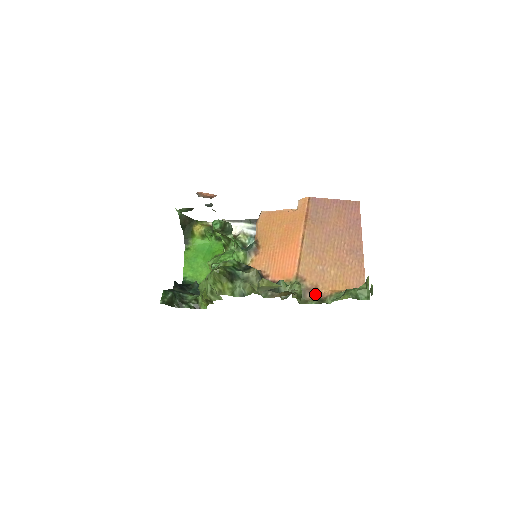
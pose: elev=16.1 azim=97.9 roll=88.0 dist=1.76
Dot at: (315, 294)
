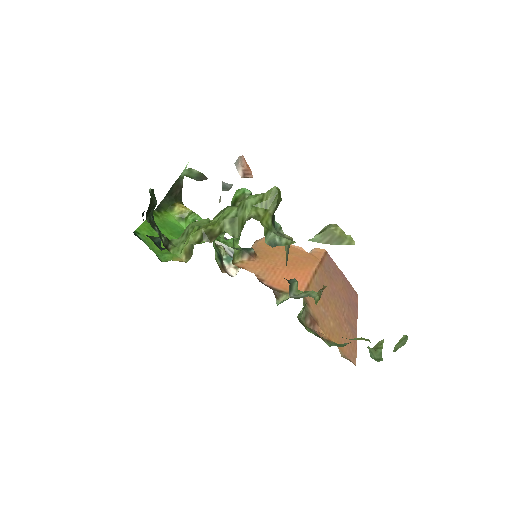
Dot at: (314, 327)
